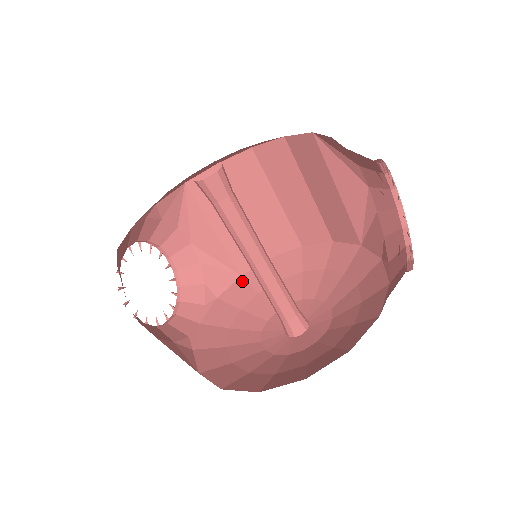
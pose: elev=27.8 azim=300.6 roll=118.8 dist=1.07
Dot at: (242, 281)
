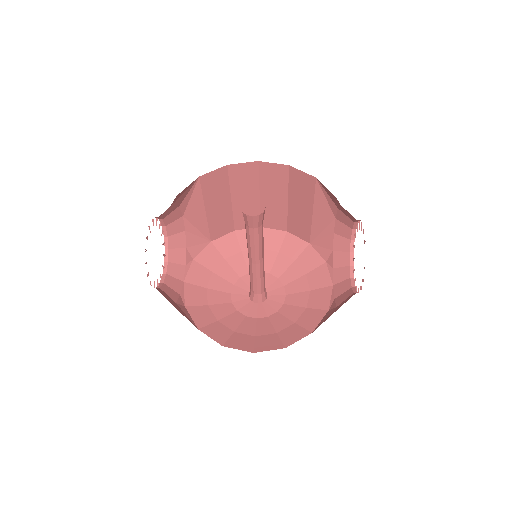
Dot at: (212, 246)
